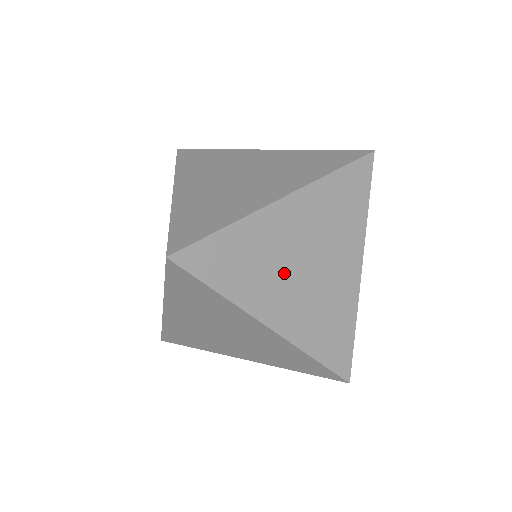
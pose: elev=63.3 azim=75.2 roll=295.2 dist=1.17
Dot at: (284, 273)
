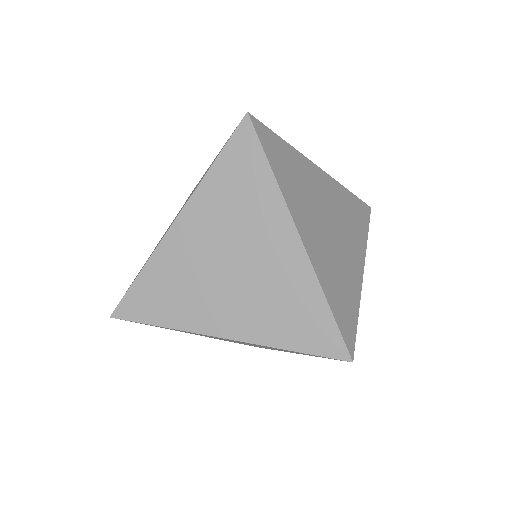
Dot at: (211, 284)
